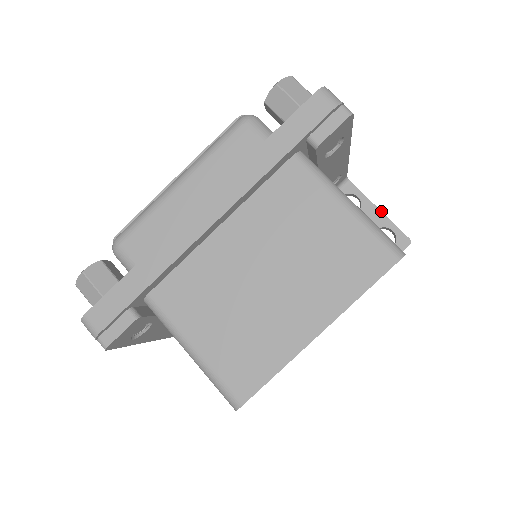
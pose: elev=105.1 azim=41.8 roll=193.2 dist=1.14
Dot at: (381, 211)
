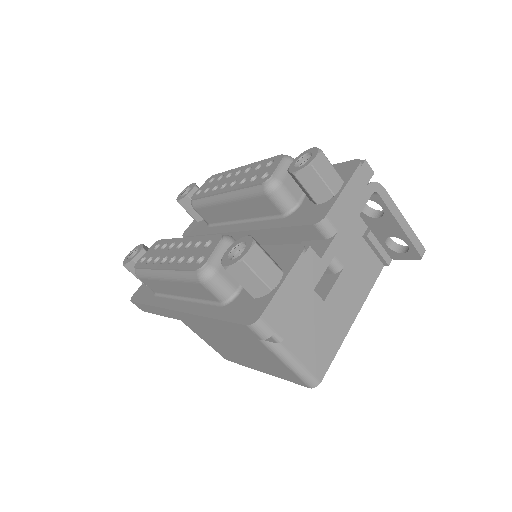
Dot at: (402, 228)
